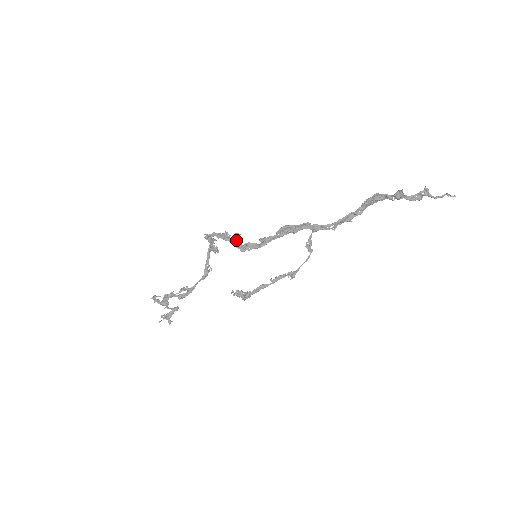
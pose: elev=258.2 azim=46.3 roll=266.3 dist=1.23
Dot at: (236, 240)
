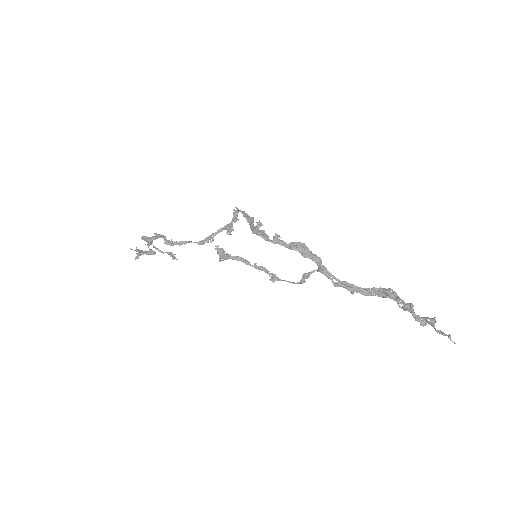
Dot at: (255, 226)
